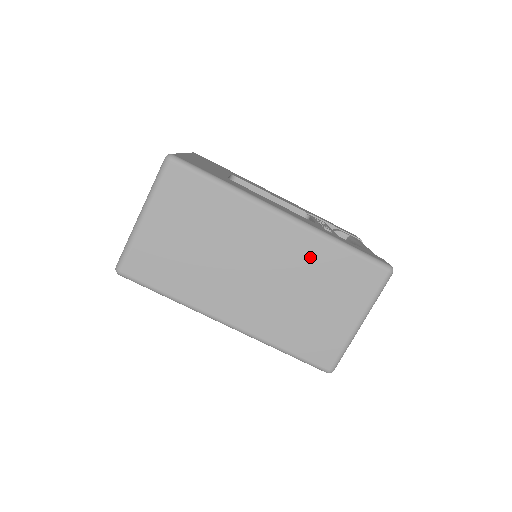
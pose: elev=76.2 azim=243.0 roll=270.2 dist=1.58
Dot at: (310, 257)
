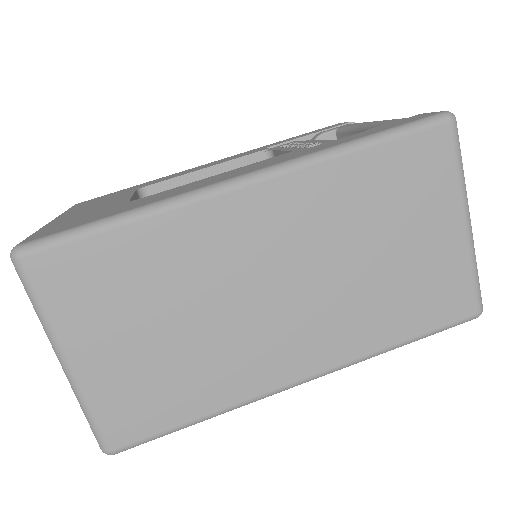
Dot at: (332, 202)
